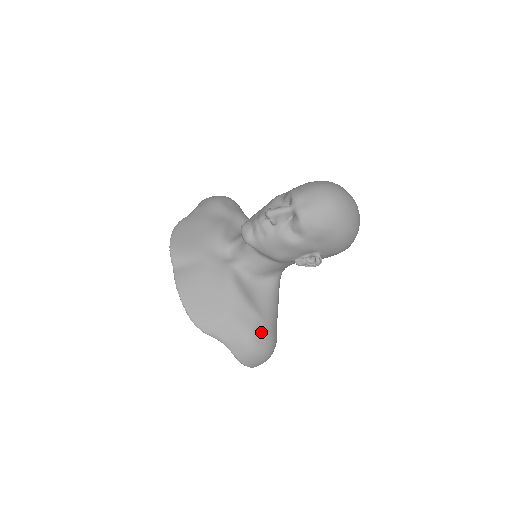
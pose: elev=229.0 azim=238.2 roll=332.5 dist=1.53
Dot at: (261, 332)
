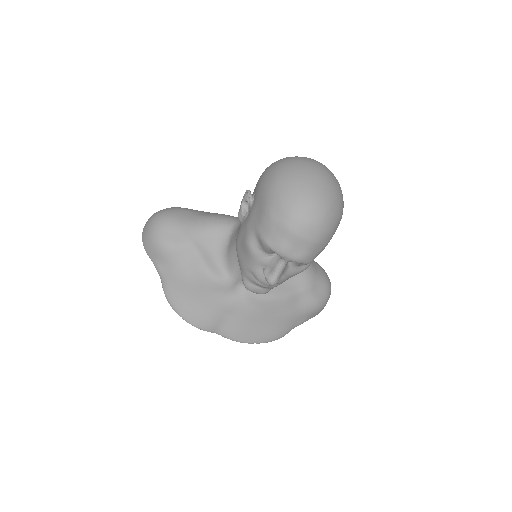
Dot at: (318, 293)
